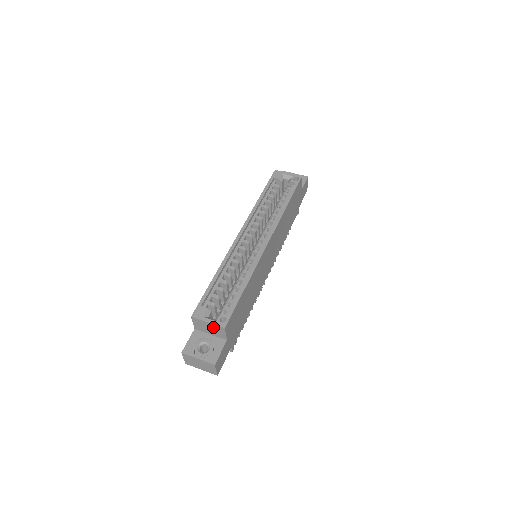
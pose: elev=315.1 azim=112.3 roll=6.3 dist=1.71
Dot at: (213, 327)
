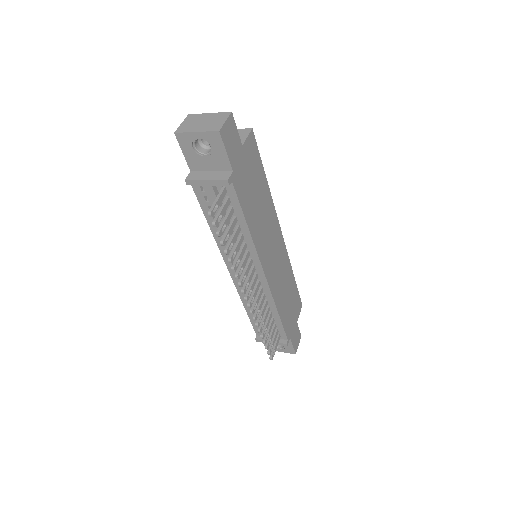
Dot at: occluded
